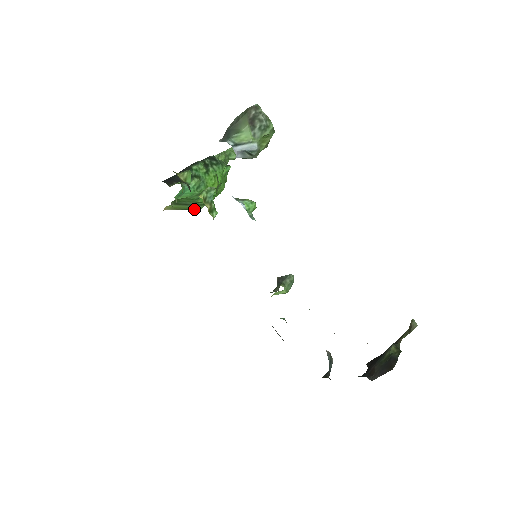
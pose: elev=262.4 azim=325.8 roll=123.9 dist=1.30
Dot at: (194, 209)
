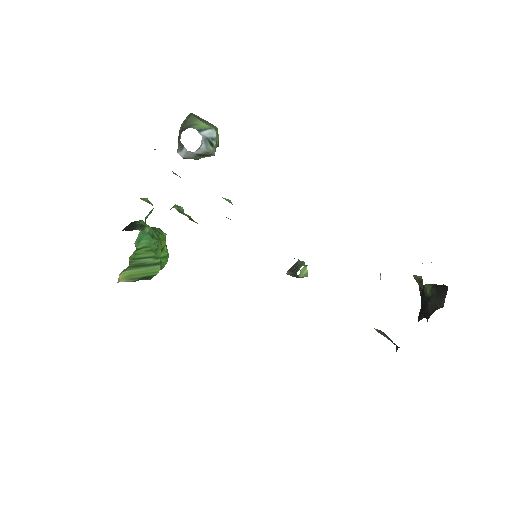
Dot at: (150, 275)
